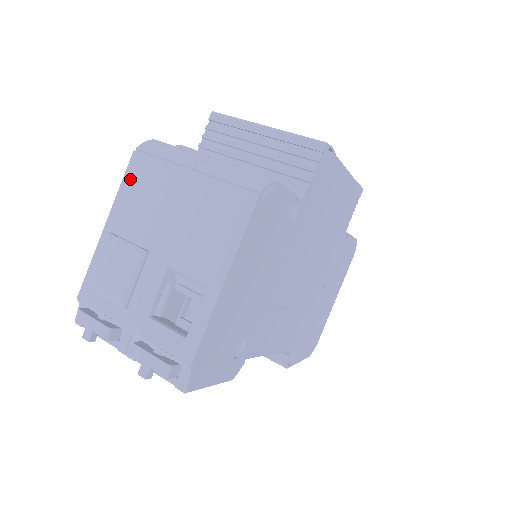
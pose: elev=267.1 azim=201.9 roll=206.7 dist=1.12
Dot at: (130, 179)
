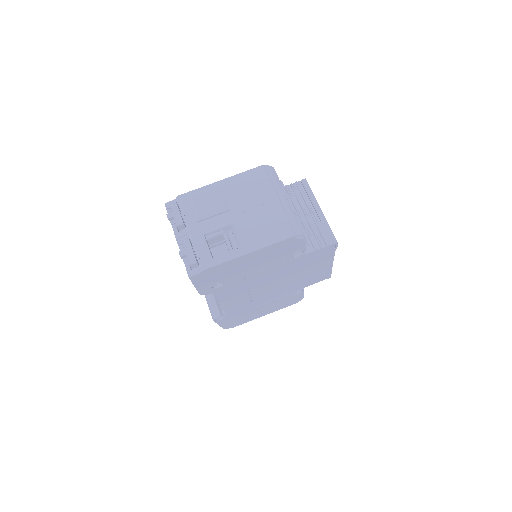
Dot at: (250, 174)
